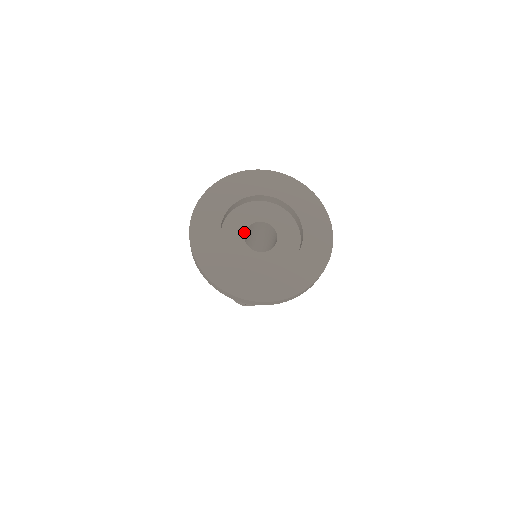
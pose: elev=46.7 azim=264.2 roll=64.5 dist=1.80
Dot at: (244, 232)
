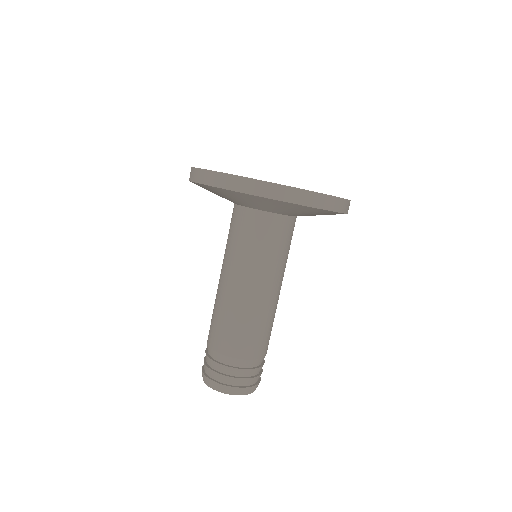
Dot at: occluded
